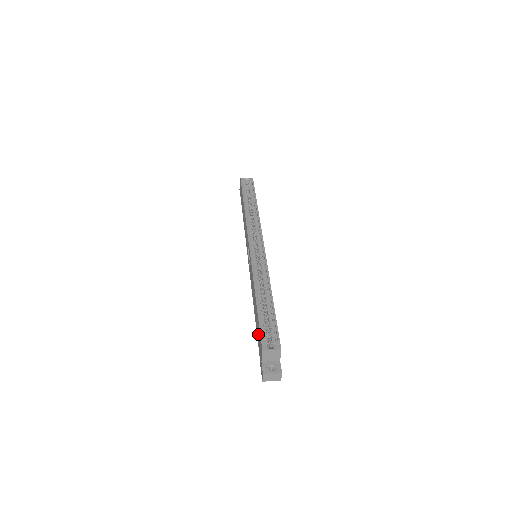
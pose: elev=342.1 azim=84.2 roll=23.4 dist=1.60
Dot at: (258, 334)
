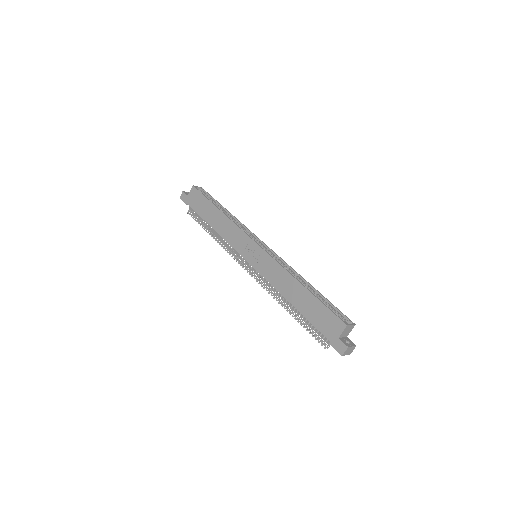
Dot at: (320, 316)
